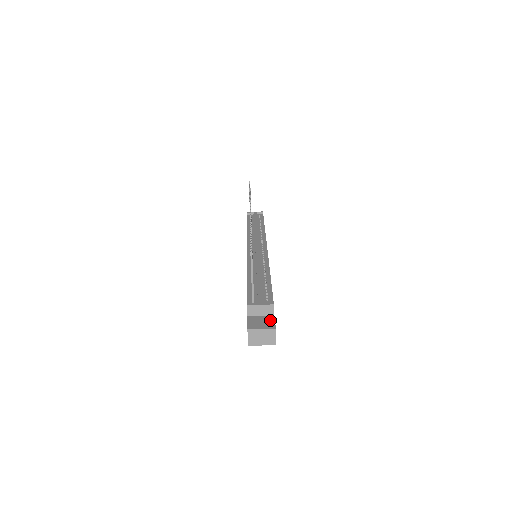
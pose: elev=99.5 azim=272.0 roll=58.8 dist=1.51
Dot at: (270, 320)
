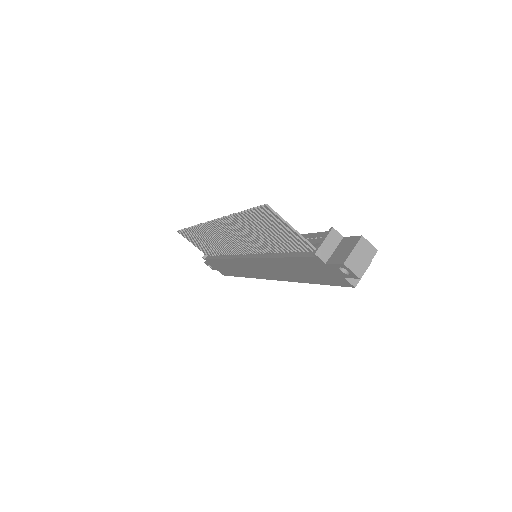
Dot at: (347, 241)
